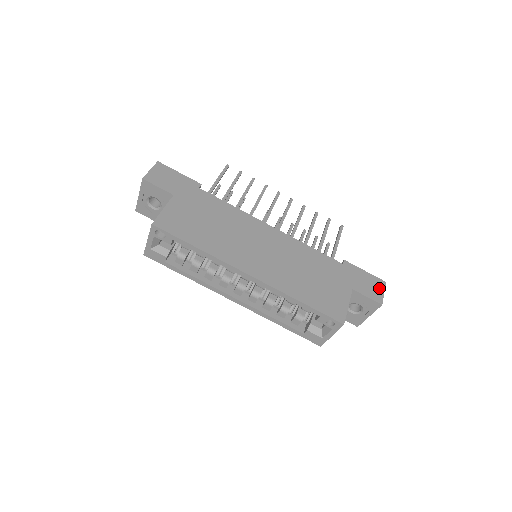
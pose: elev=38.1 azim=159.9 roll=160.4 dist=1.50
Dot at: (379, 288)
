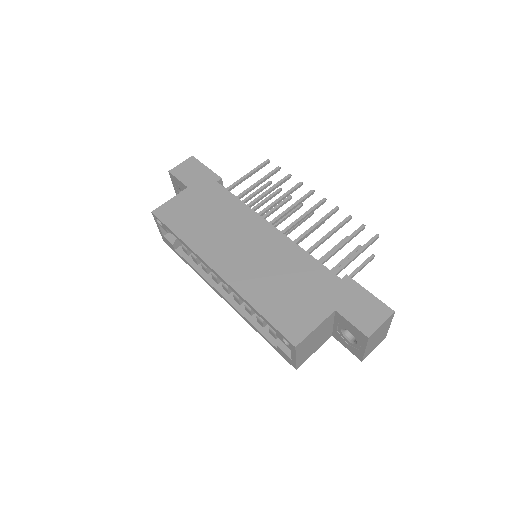
Dot at: (378, 317)
